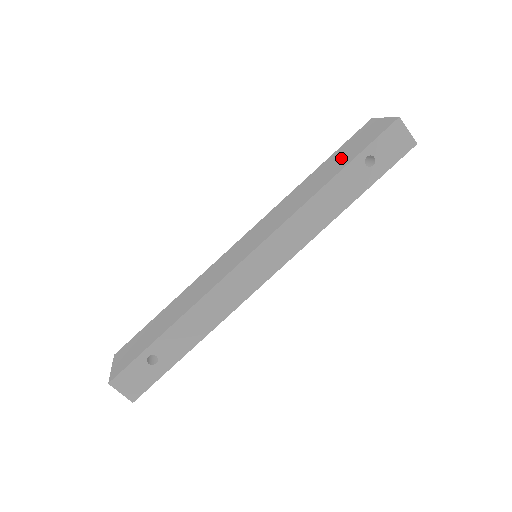
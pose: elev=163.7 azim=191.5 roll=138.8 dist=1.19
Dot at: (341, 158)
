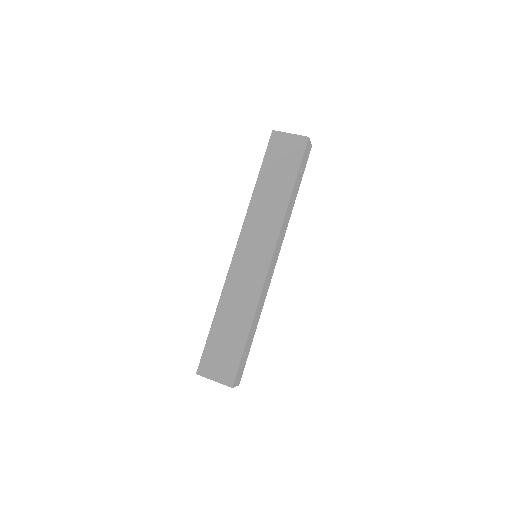
Dot at: (281, 171)
